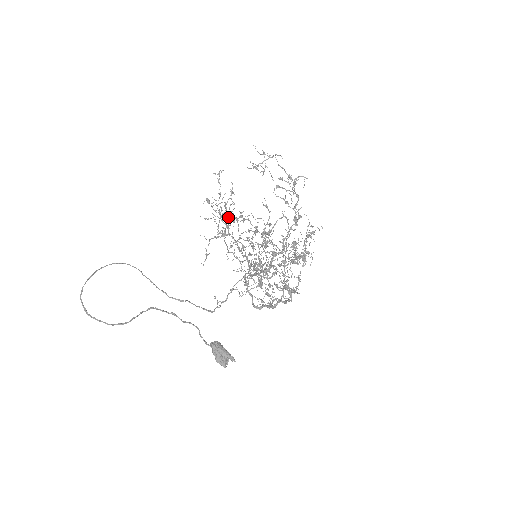
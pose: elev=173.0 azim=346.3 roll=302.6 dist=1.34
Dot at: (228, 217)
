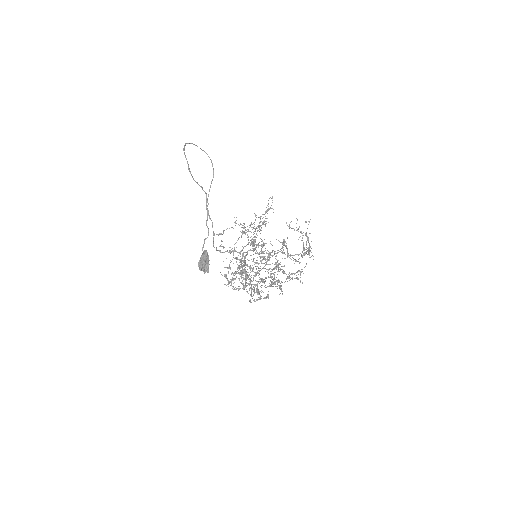
Dot at: (255, 229)
